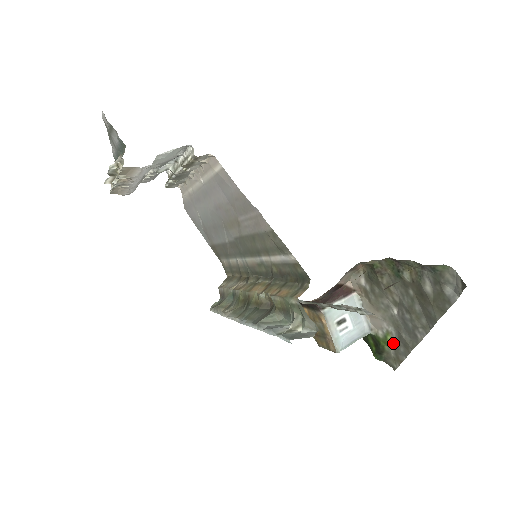
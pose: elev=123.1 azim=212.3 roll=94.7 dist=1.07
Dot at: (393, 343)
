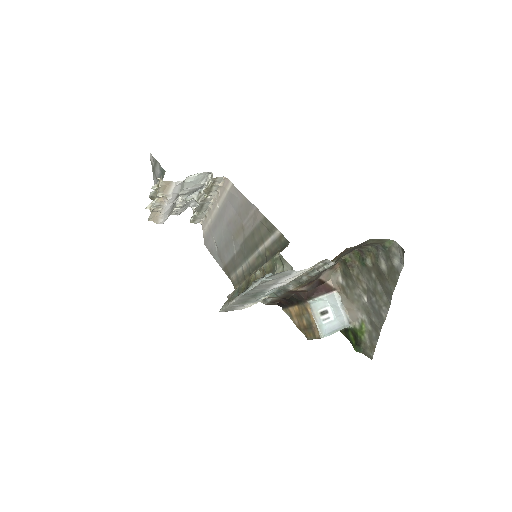
Dot at: (367, 331)
